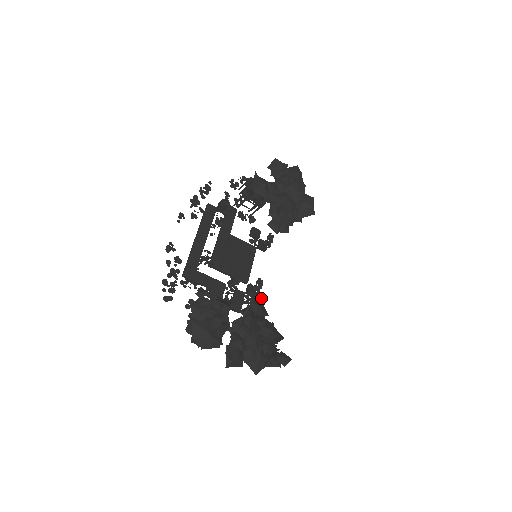
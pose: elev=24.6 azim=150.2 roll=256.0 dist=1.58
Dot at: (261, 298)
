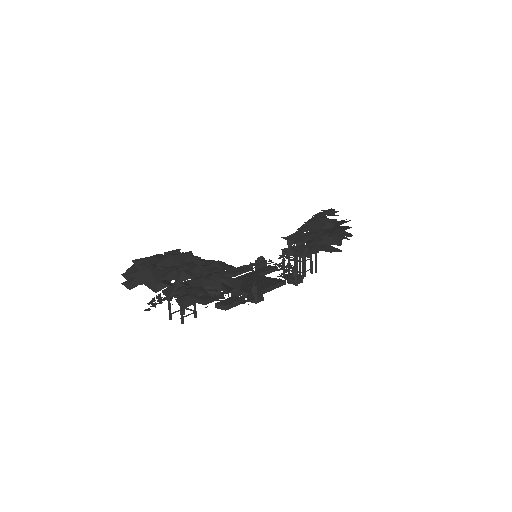
Dot at: (238, 269)
